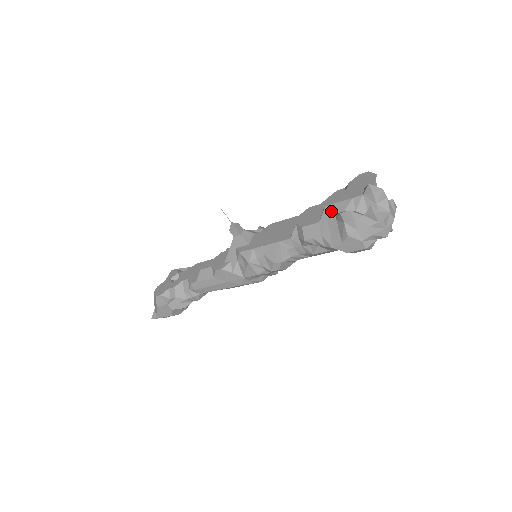
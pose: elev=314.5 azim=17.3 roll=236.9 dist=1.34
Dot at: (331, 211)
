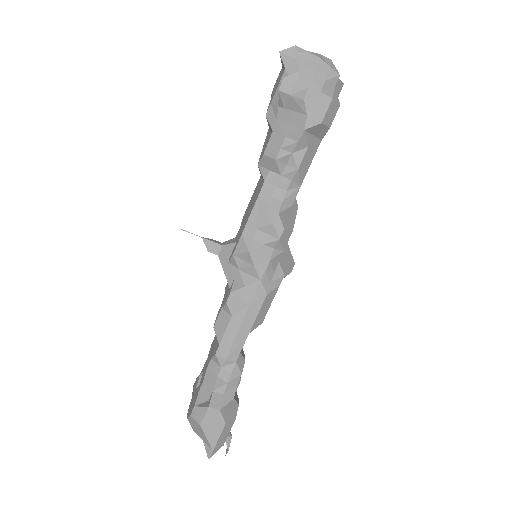
Dot at: (273, 111)
